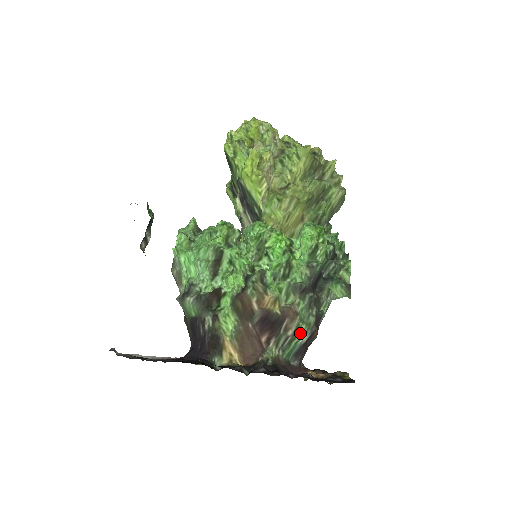
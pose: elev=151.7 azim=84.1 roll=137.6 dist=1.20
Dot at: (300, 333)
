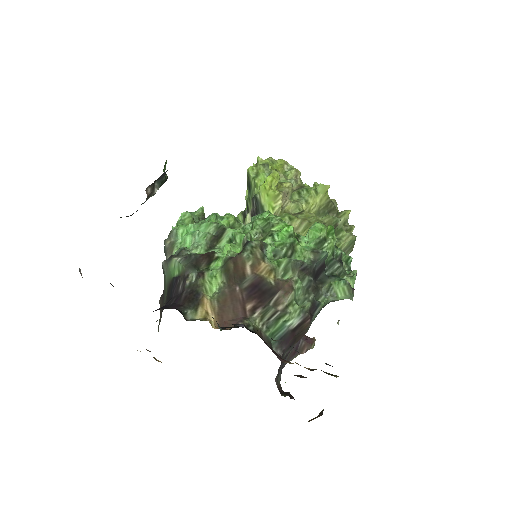
Dot at: (291, 312)
